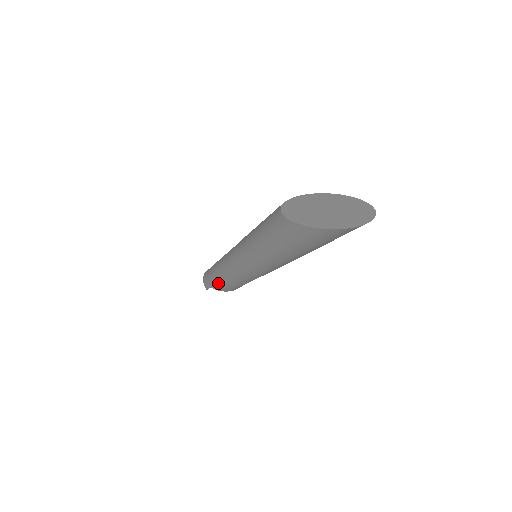
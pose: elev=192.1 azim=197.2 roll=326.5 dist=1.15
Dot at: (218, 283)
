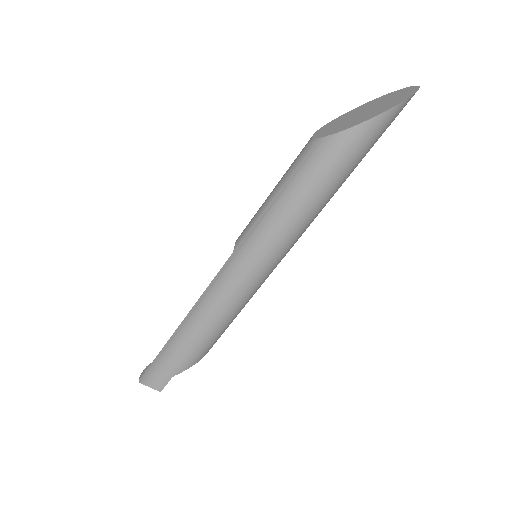
Dot at: (195, 349)
